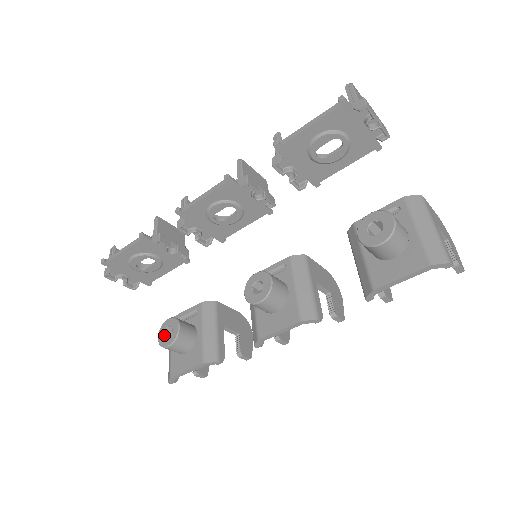
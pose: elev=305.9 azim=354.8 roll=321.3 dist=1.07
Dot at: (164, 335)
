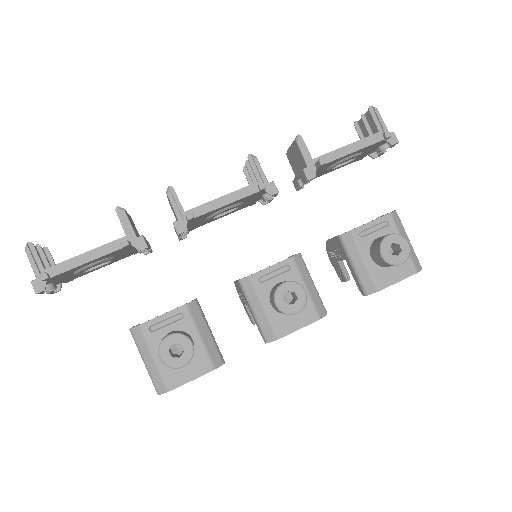
Dot at: (171, 355)
